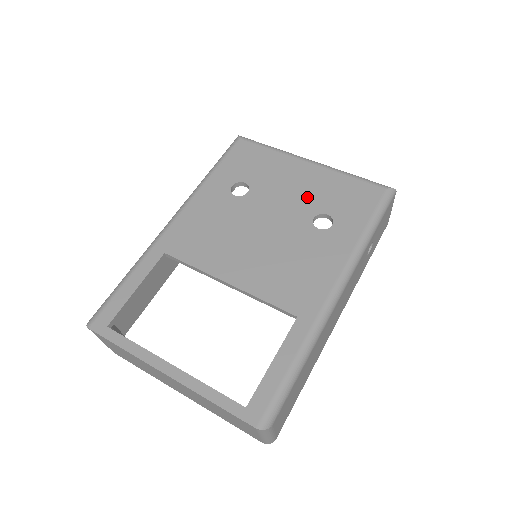
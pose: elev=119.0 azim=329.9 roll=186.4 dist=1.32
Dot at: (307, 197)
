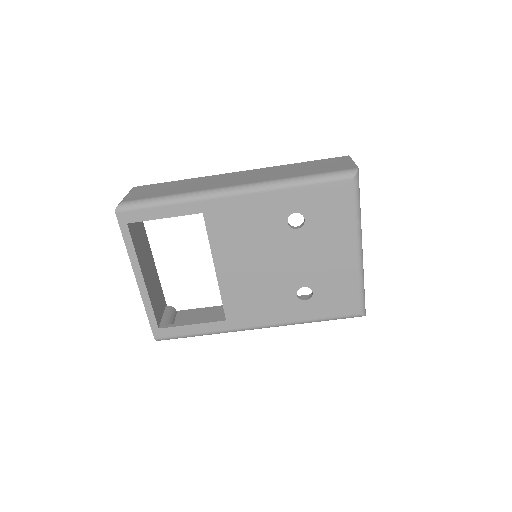
Dot at: (320, 272)
